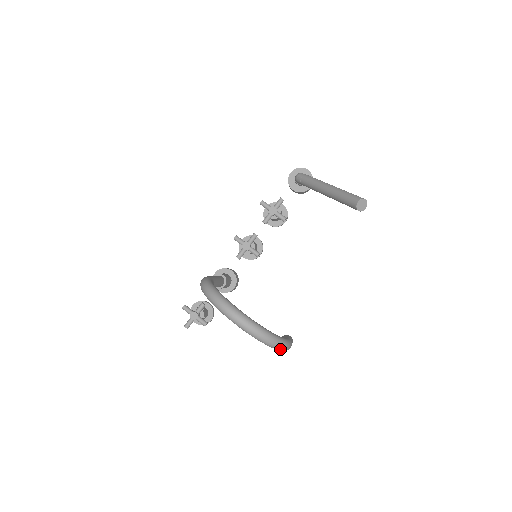
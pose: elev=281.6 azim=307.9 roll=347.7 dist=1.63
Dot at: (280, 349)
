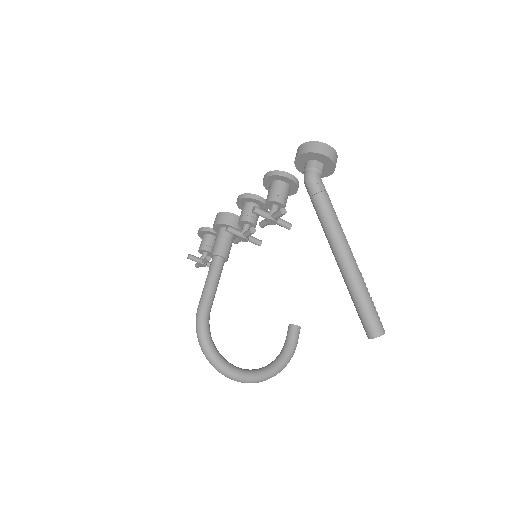
Dot at: occluded
